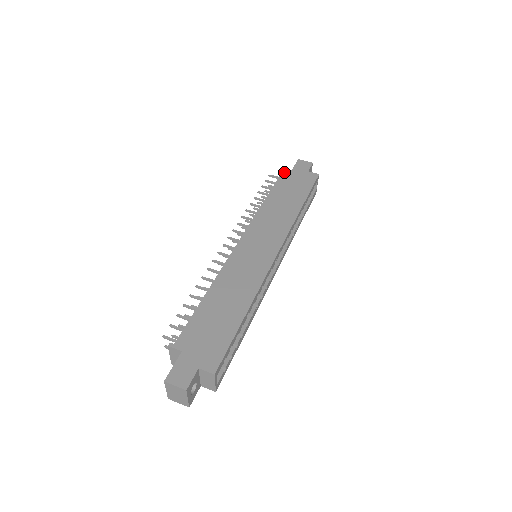
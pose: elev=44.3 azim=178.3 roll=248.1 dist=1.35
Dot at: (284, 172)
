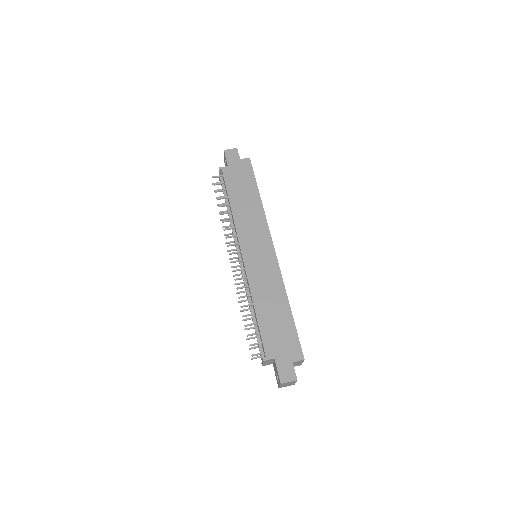
Dot at: (224, 170)
